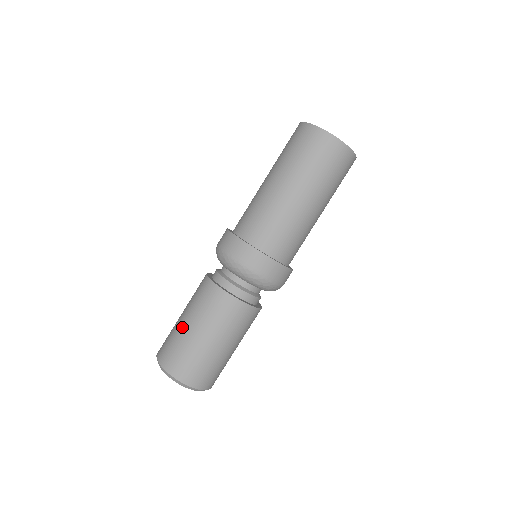
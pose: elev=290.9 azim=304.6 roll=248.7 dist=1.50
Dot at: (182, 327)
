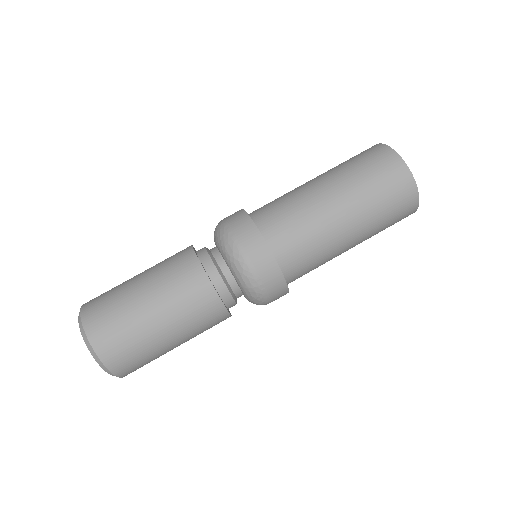
Dot at: occluded
